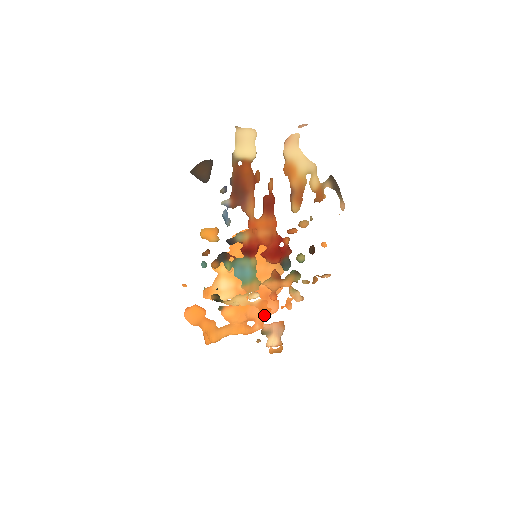
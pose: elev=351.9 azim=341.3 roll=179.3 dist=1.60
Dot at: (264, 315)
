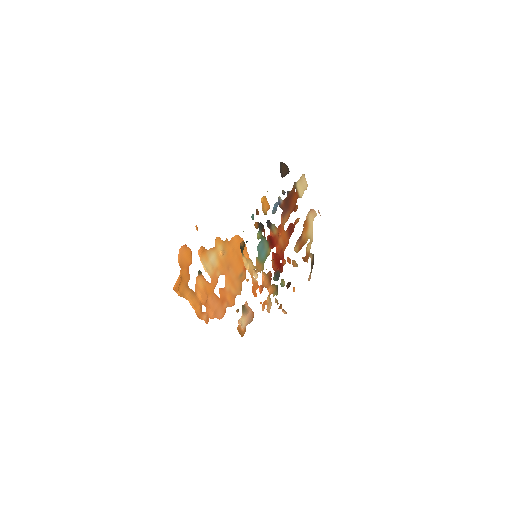
Dot at: (214, 312)
